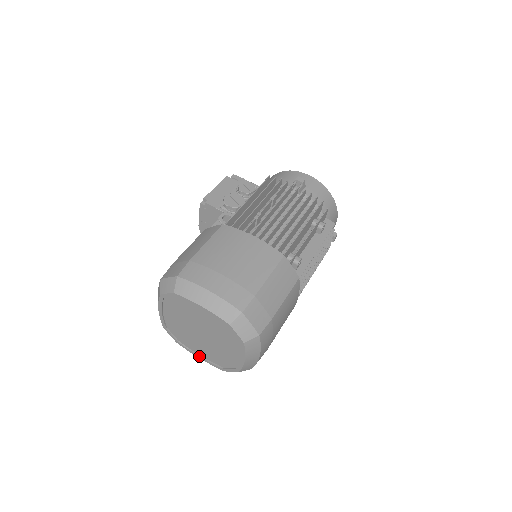
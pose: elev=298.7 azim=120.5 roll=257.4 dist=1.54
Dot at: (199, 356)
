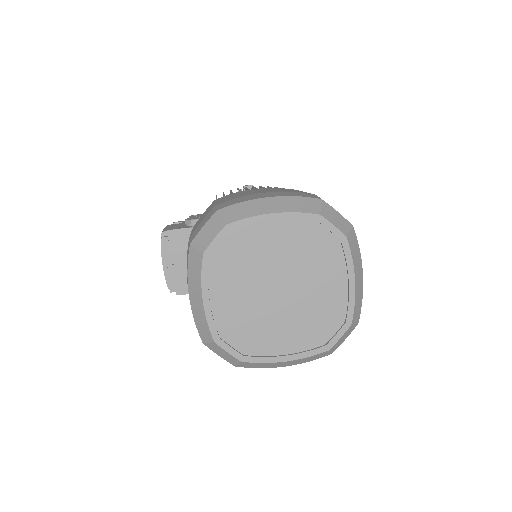
Dot at: (284, 356)
